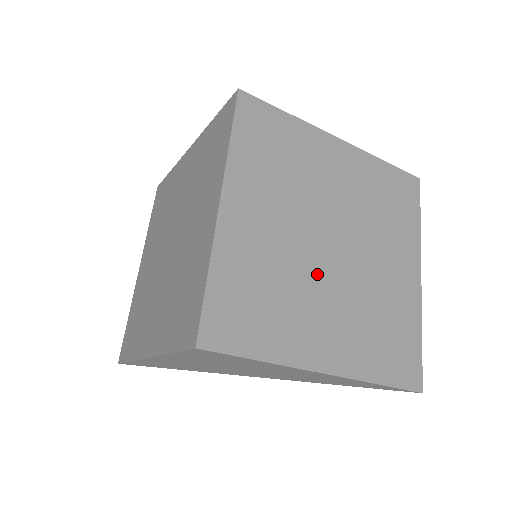
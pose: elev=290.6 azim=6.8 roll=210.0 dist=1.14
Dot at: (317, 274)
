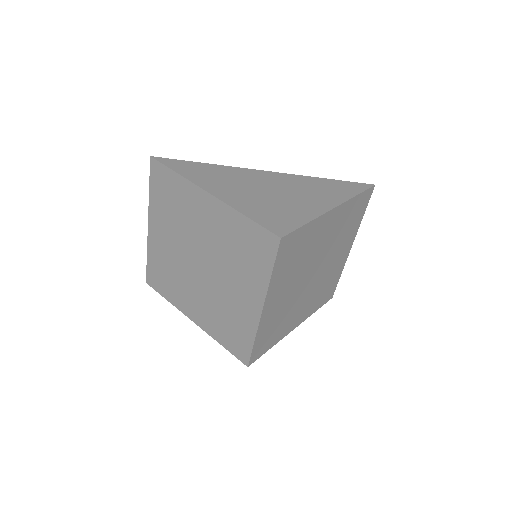
Dot at: (301, 296)
